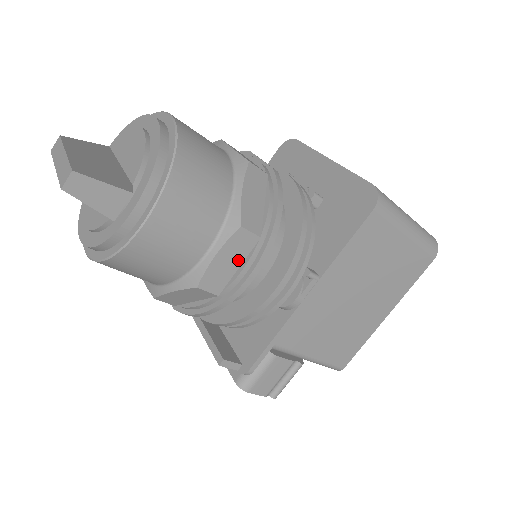
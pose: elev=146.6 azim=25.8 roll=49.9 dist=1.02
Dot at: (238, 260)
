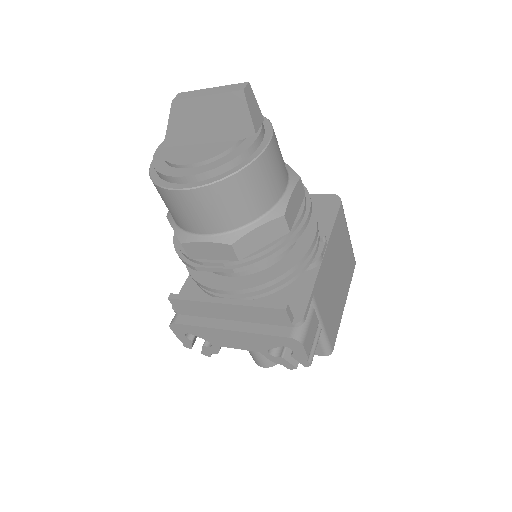
Dot at: (298, 206)
